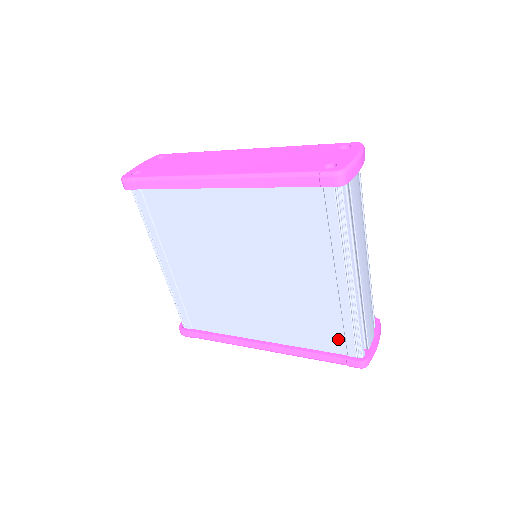
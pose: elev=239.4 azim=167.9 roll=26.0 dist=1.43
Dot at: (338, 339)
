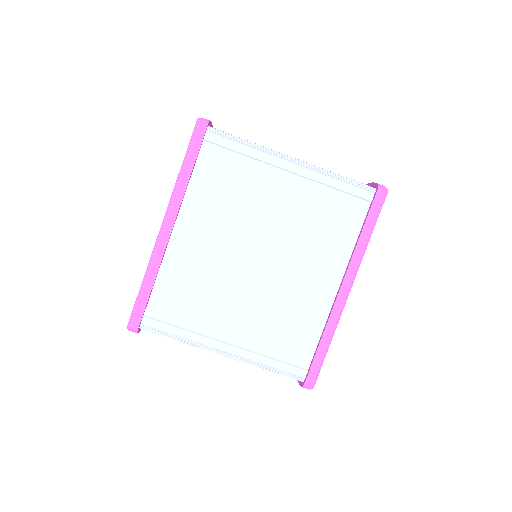
Dot at: (352, 203)
